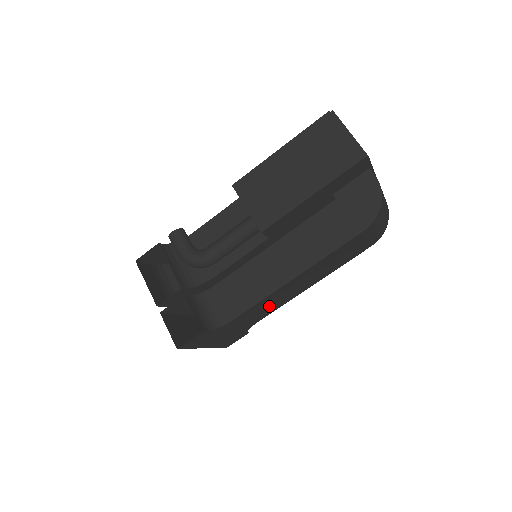
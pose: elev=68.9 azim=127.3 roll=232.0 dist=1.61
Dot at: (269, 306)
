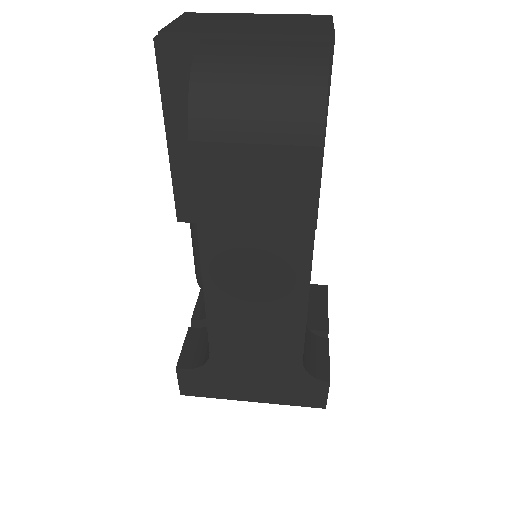
Dot at: (261, 325)
